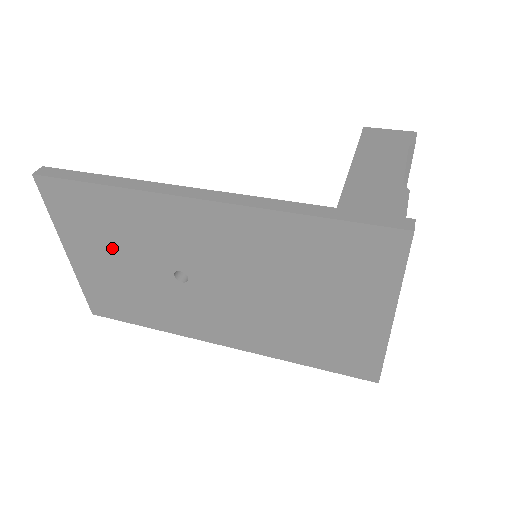
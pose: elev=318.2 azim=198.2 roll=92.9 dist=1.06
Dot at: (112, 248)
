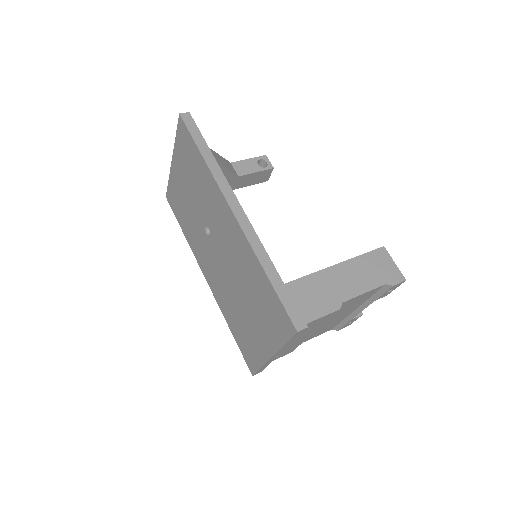
Dot at: (190, 183)
